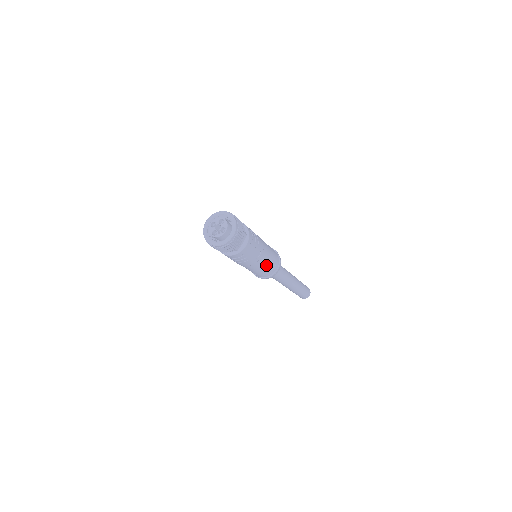
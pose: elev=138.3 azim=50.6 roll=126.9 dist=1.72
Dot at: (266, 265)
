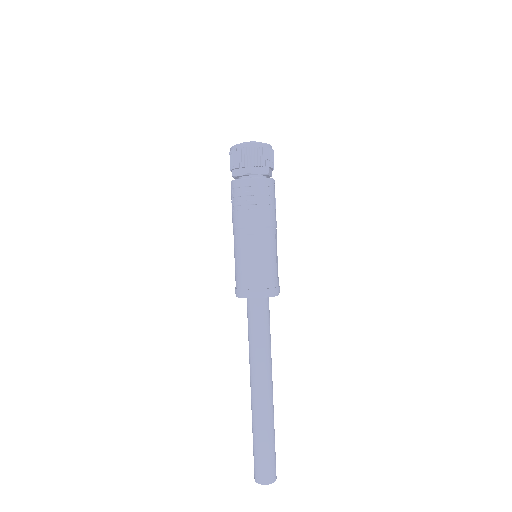
Dot at: (275, 254)
